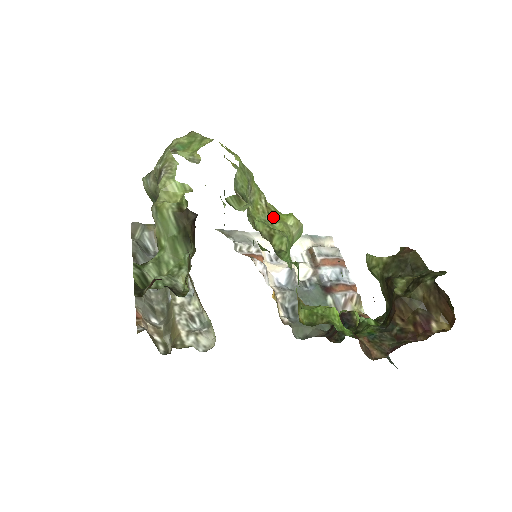
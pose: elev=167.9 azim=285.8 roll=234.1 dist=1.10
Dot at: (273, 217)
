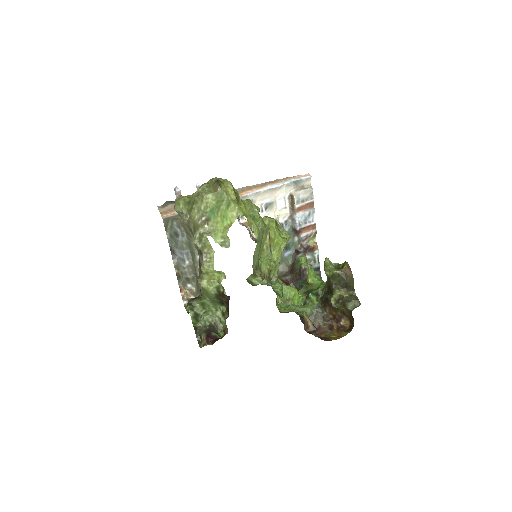
Dot at: (273, 246)
